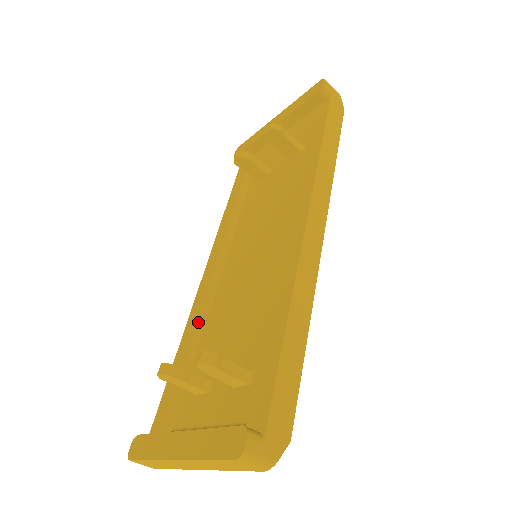
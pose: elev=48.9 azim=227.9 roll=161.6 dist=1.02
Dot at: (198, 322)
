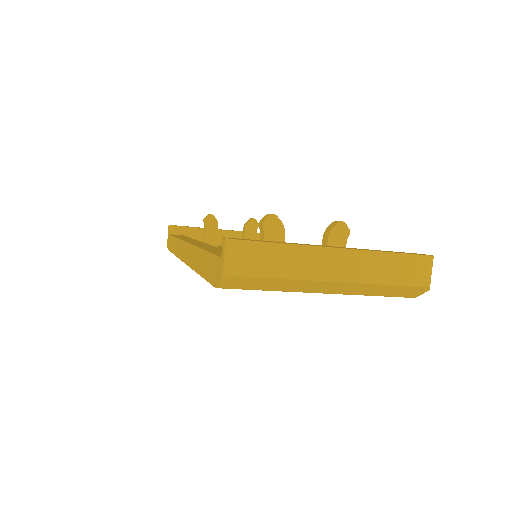
Dot at: occluded
